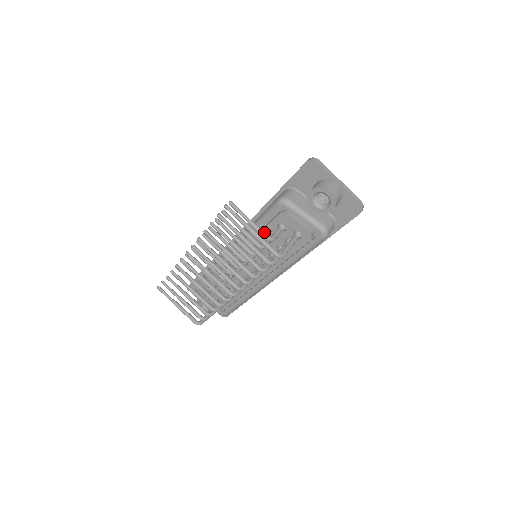
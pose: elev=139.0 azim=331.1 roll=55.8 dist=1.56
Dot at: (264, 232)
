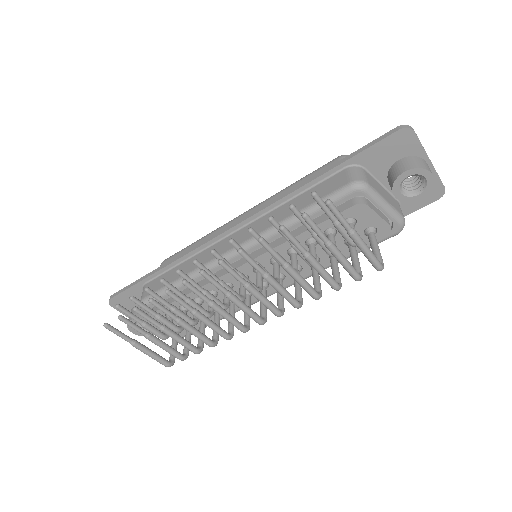
Dot at: occluded
